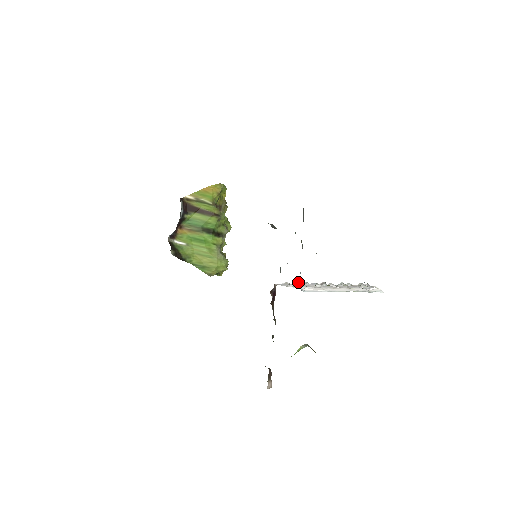
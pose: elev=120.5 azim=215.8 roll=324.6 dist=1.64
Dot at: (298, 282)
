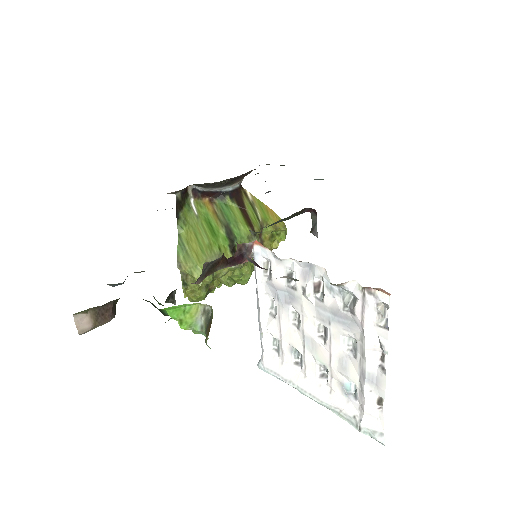
Dot at: occluded
